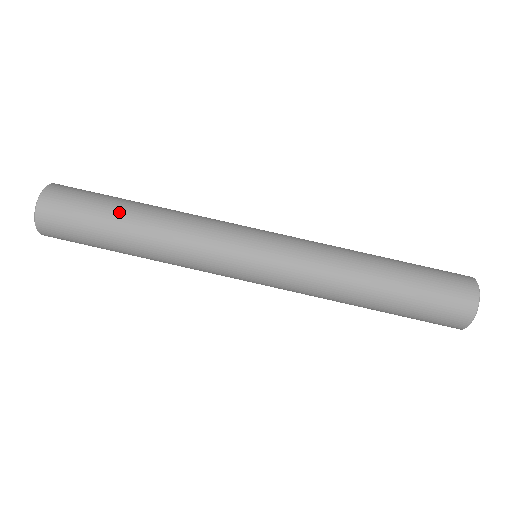
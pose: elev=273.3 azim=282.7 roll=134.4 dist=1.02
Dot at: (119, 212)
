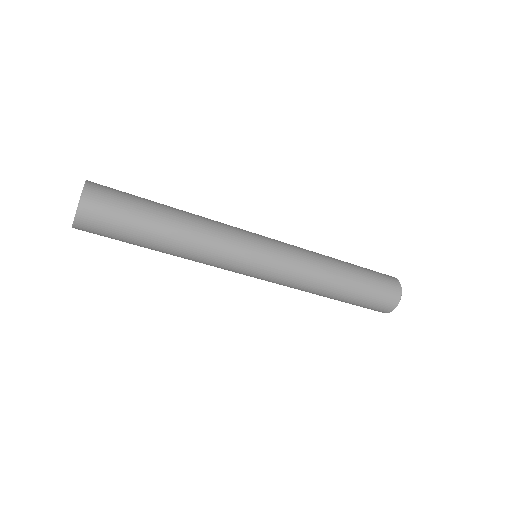
Dot at: (151, 234)
